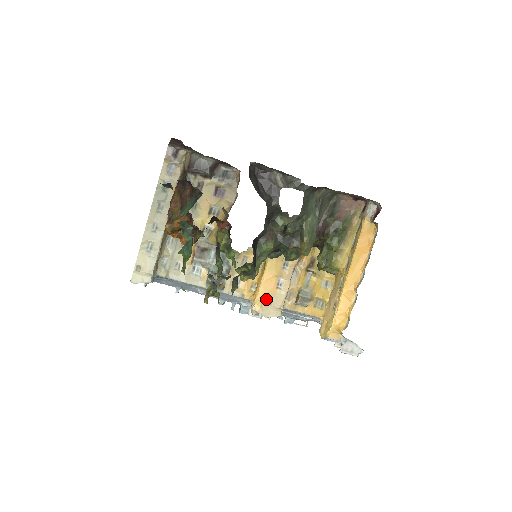
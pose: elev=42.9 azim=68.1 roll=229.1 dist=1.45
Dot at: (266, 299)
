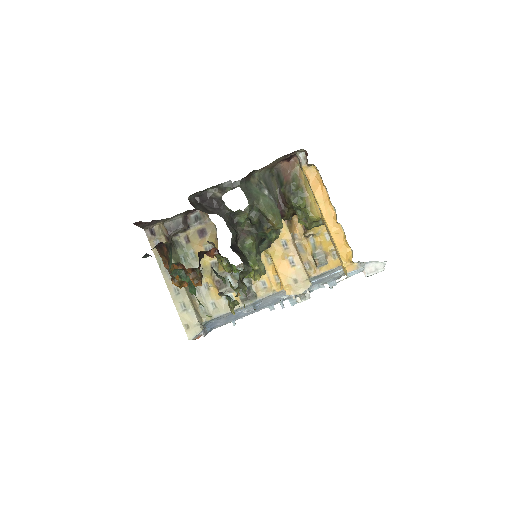
Dot at: (290, 281)
